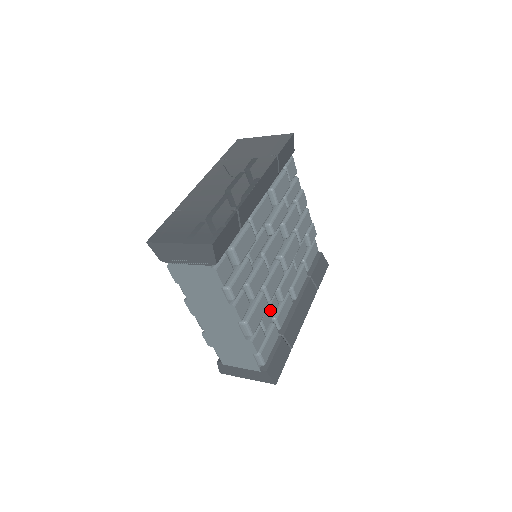
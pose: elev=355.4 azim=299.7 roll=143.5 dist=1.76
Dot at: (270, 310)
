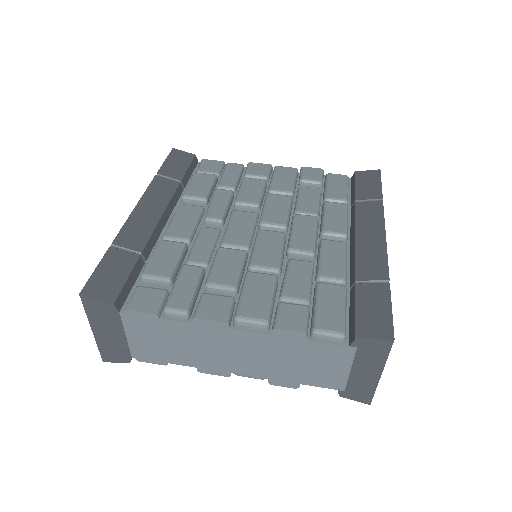
Dot at: (294, 277)
